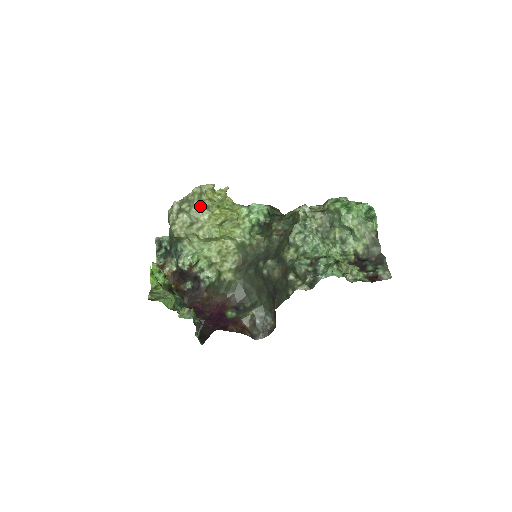
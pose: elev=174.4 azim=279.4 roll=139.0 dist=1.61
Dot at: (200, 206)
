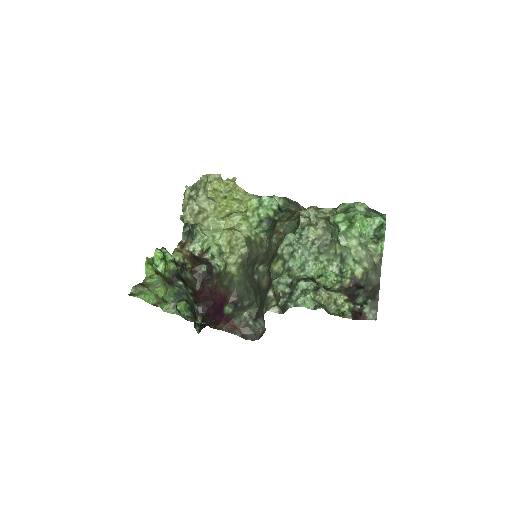
Dot at: (205, 196)
